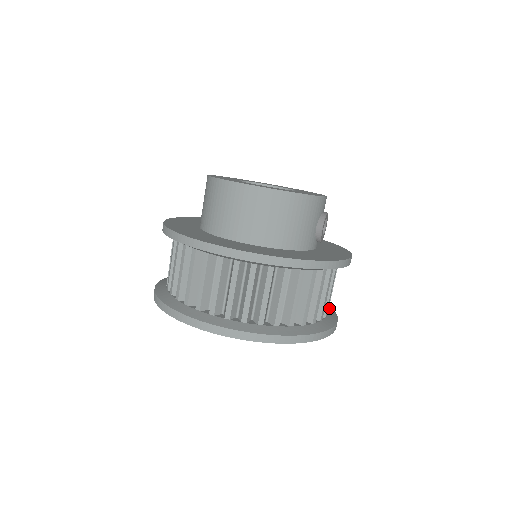
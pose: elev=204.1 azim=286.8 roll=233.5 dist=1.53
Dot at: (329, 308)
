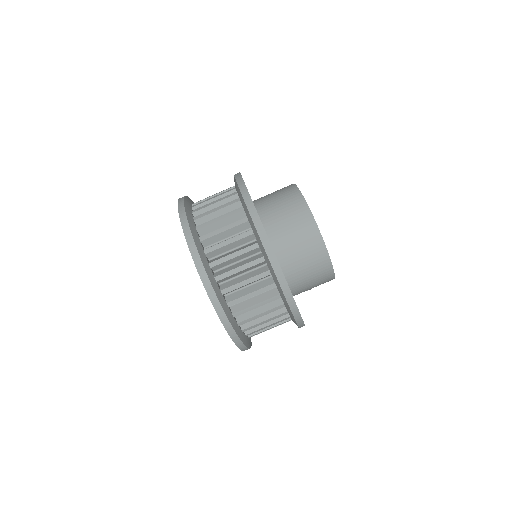
Dot at: occluded
